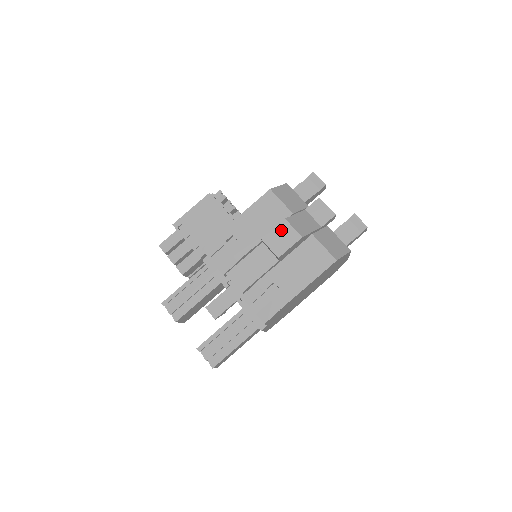
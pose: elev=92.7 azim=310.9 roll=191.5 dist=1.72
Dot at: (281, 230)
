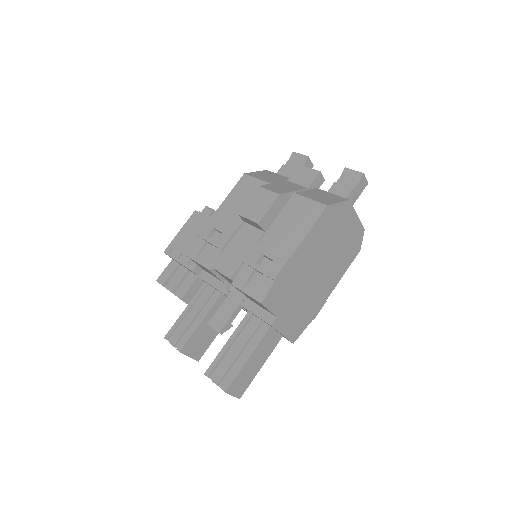
Dot at: (256, 197)
